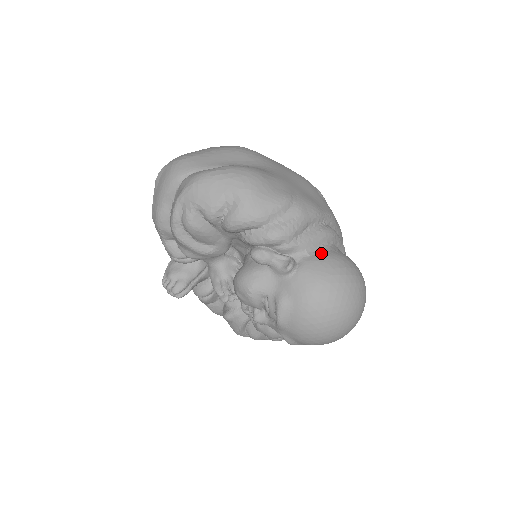
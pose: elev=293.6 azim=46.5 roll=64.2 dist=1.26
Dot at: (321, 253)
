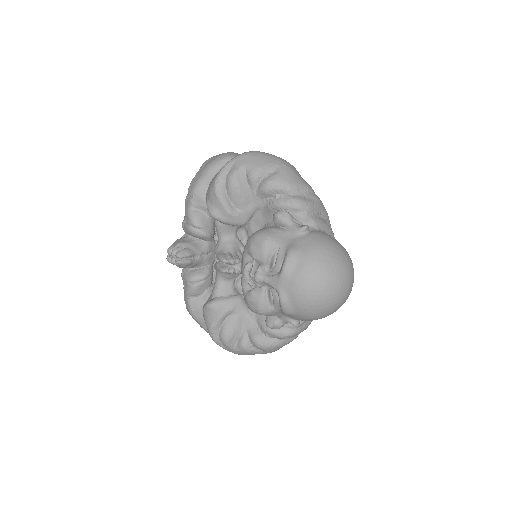
Dot at: (327, 234)
